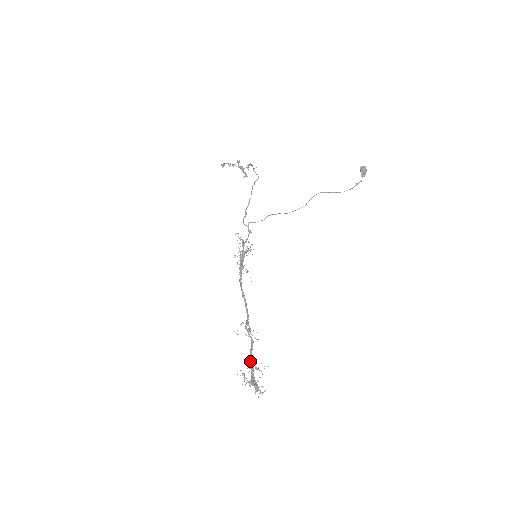
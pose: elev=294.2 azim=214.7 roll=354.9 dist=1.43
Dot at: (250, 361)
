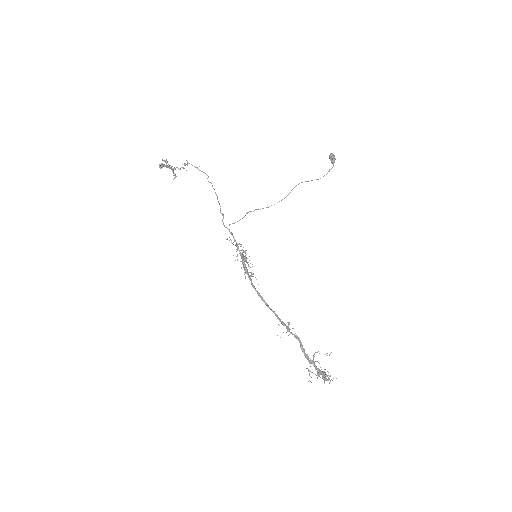
Dot at: (306, 357)
